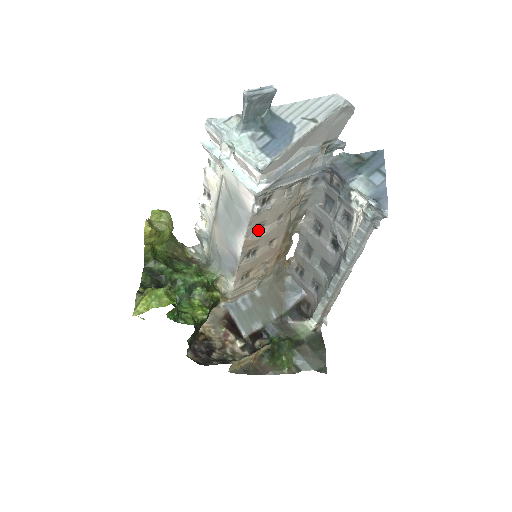
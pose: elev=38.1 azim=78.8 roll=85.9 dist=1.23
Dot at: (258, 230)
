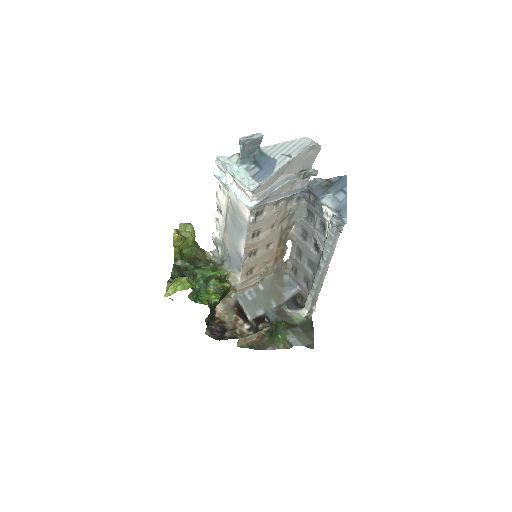
Dot at: (256, 236)
